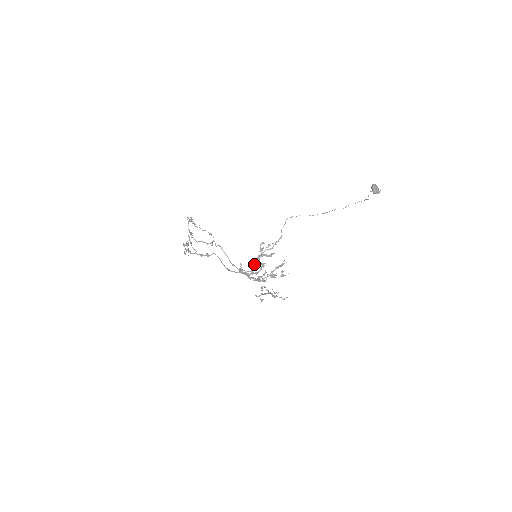
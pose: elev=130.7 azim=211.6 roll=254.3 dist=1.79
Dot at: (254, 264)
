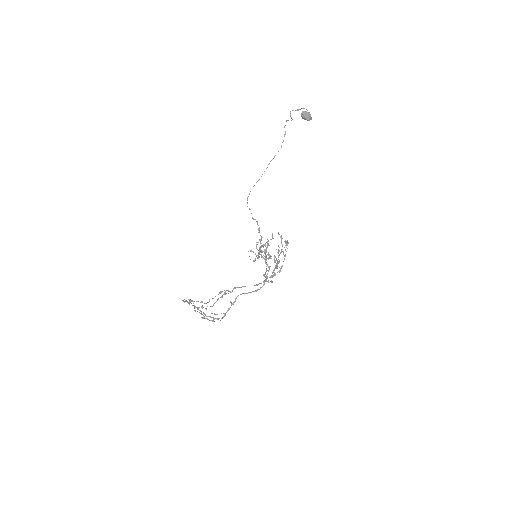
Dot at: occluded
